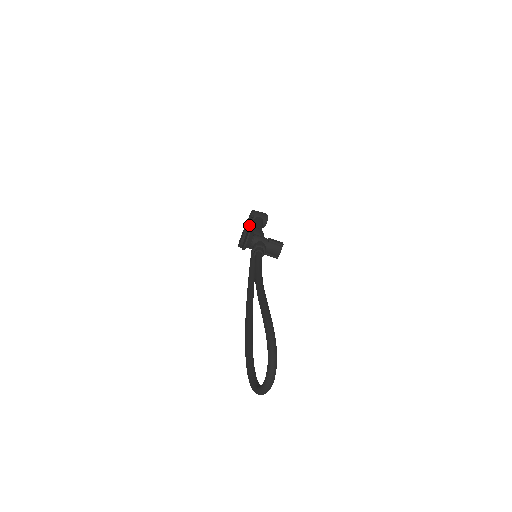
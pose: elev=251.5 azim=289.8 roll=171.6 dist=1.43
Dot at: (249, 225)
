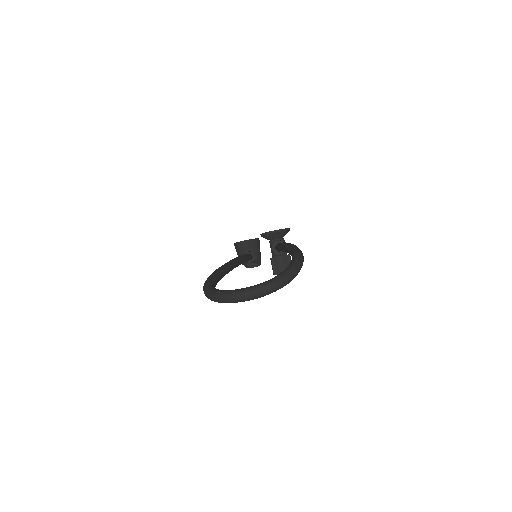
Dot at: occluded
